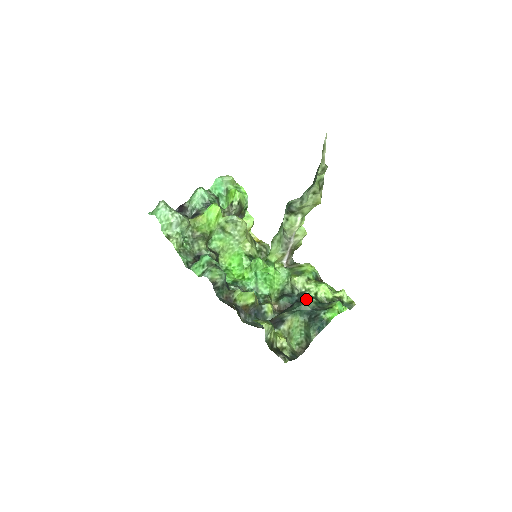
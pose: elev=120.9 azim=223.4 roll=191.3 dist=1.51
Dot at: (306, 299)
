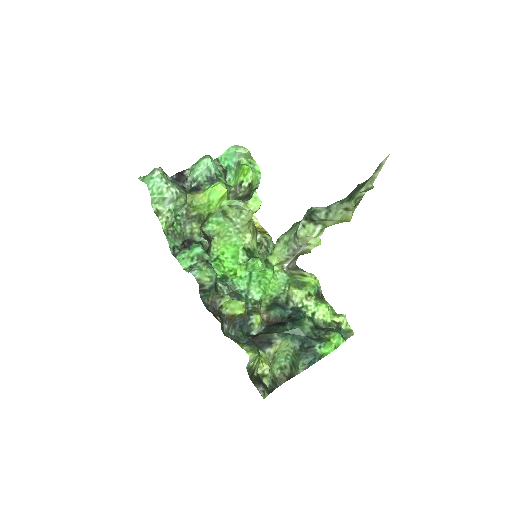
Dot at: (302, 321)
